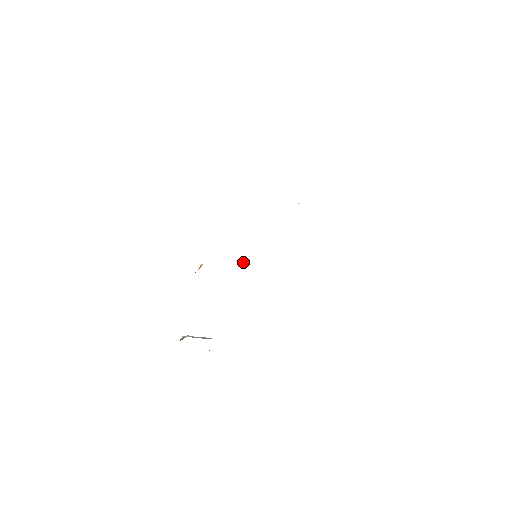
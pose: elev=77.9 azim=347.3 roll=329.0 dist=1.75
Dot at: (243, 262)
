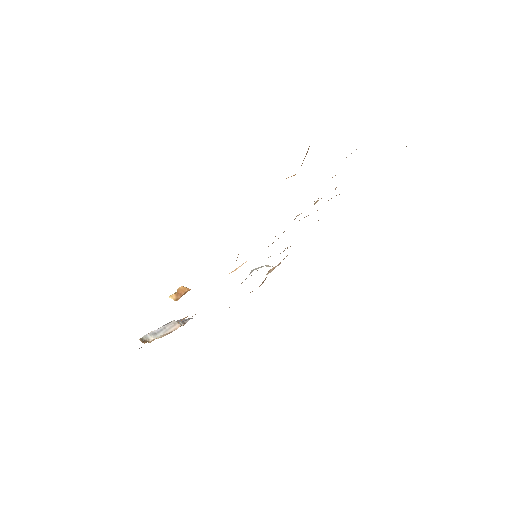
Dot at: (238, 267)
